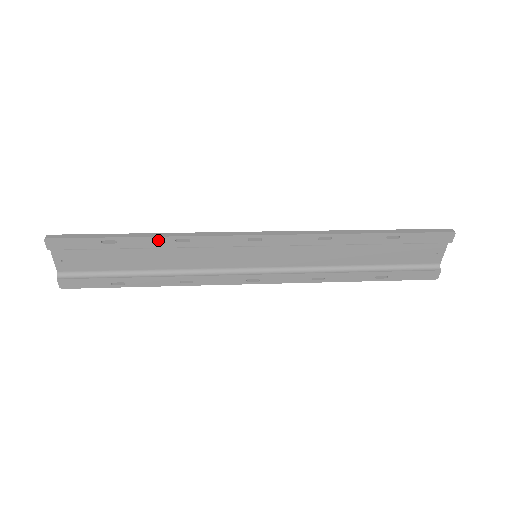
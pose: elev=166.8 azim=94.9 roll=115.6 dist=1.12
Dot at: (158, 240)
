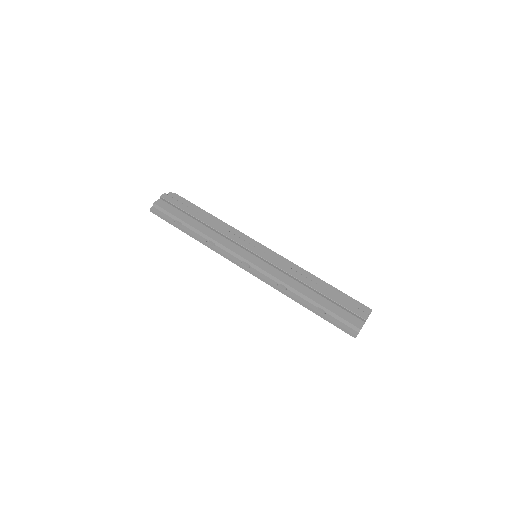
Dot at: (199, 239)
